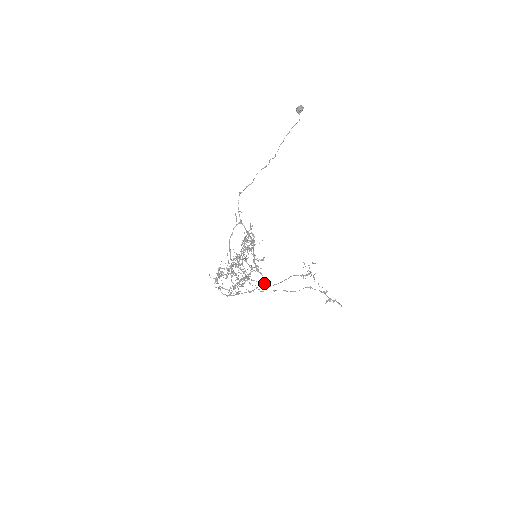
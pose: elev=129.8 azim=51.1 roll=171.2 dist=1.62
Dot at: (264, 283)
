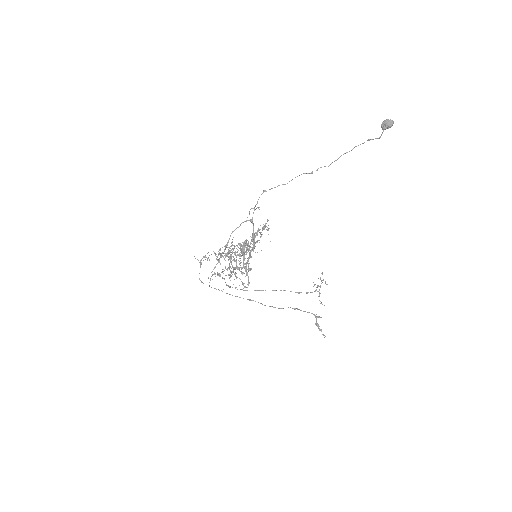
Dot at: occluded
